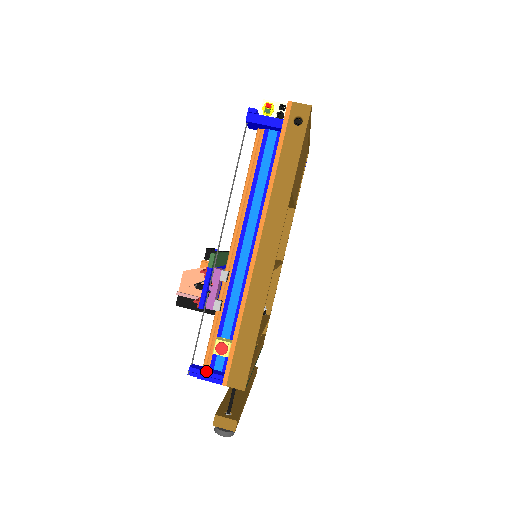
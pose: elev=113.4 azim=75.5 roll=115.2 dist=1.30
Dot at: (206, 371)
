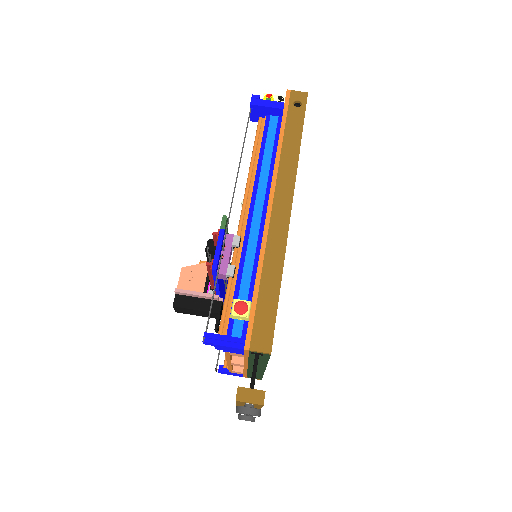
Dot at: (224, 335)
